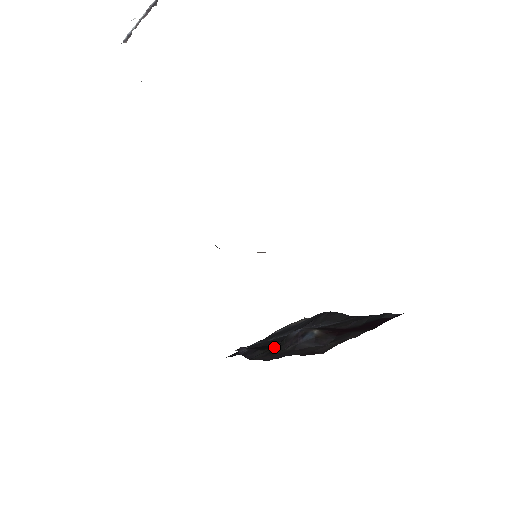
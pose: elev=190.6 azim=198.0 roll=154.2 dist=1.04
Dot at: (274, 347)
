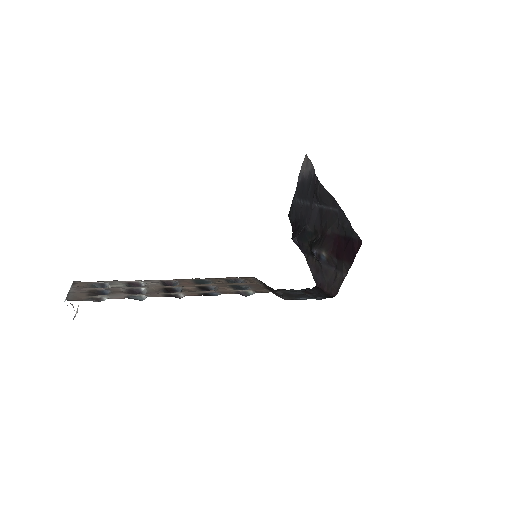
Dot at: (309, 236)
